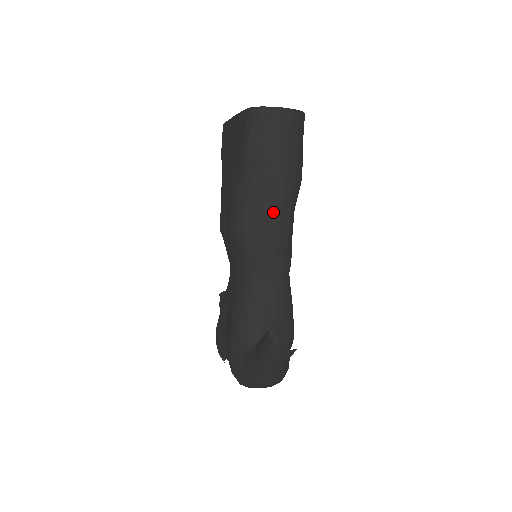
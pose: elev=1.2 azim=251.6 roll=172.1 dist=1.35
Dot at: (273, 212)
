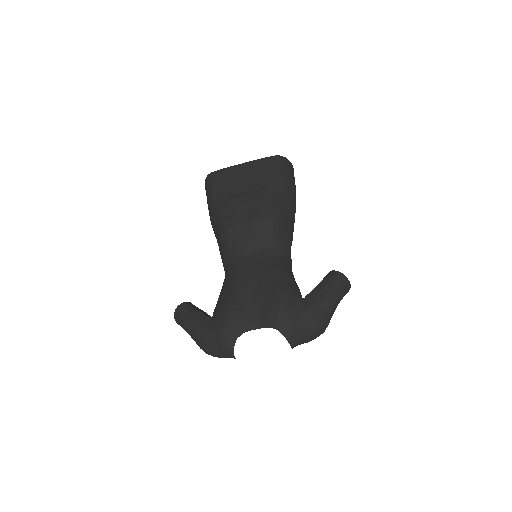
Dot at: (292, 217)
